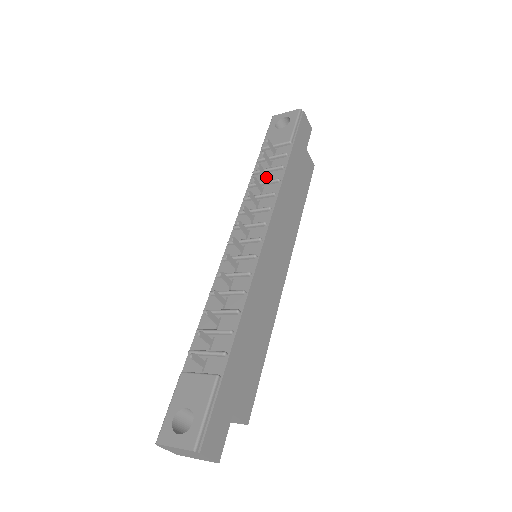
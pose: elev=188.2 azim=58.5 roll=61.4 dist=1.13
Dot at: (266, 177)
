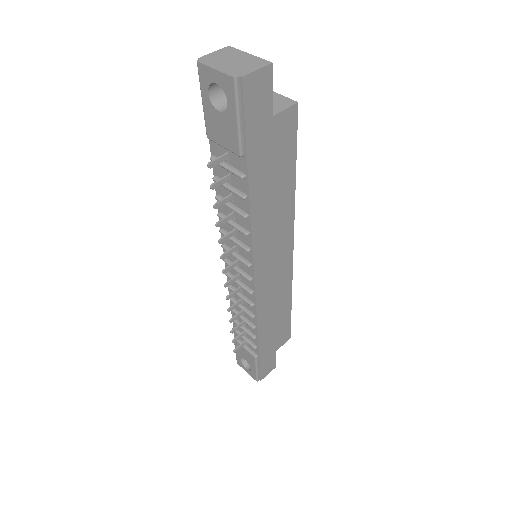
Dot at: (230, 199)
